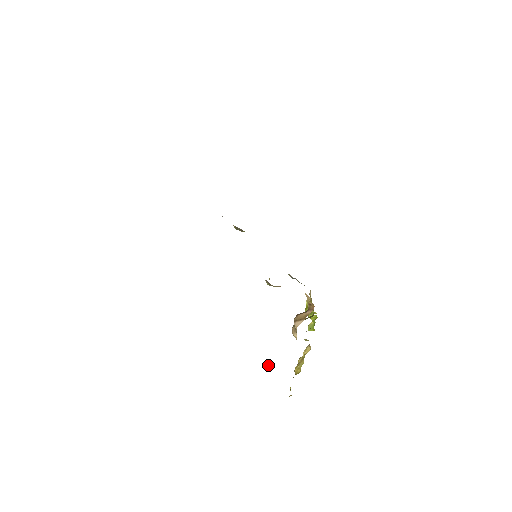
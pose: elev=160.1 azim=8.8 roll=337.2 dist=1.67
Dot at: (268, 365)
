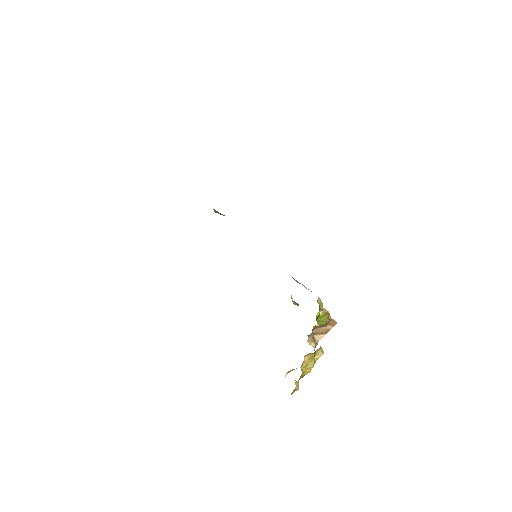
Dot at: (287, 372)
